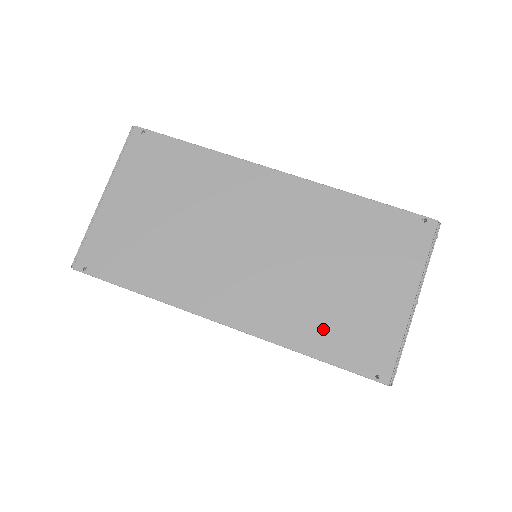
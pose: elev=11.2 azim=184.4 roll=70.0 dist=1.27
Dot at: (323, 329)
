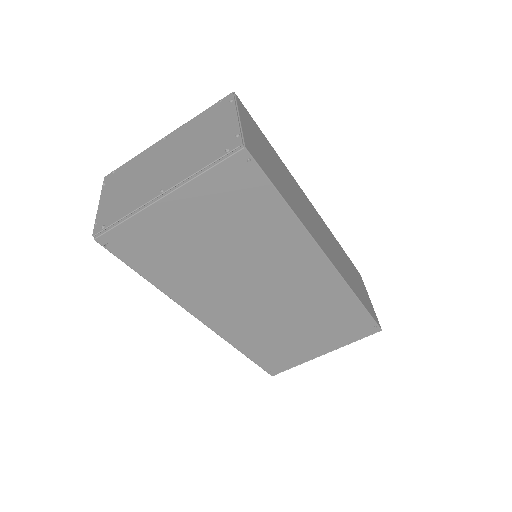
Dot at: (263, 347)
